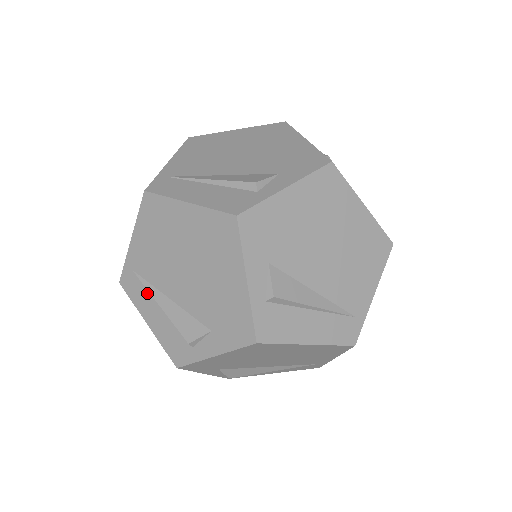
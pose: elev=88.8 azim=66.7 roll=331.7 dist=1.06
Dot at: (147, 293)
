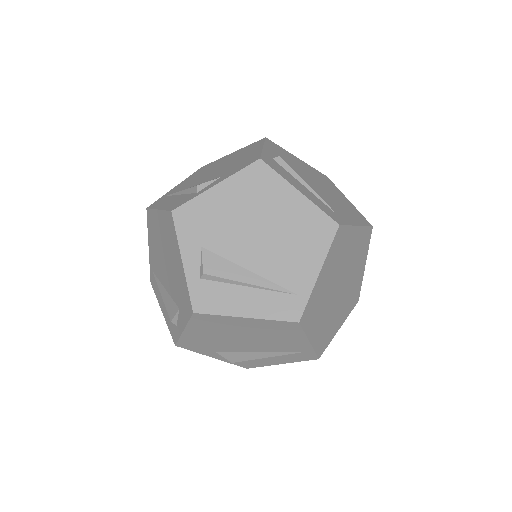
Dot at: (158, 287)
